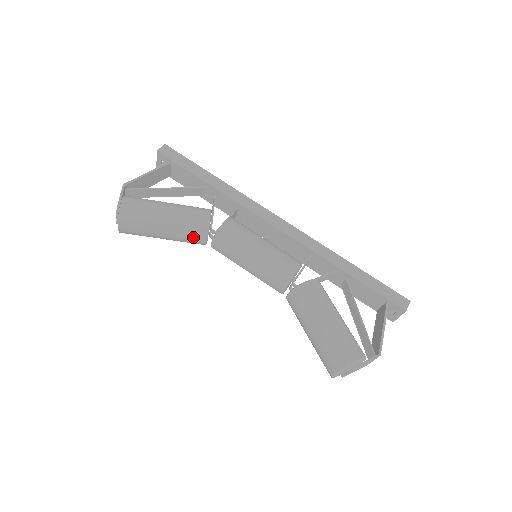
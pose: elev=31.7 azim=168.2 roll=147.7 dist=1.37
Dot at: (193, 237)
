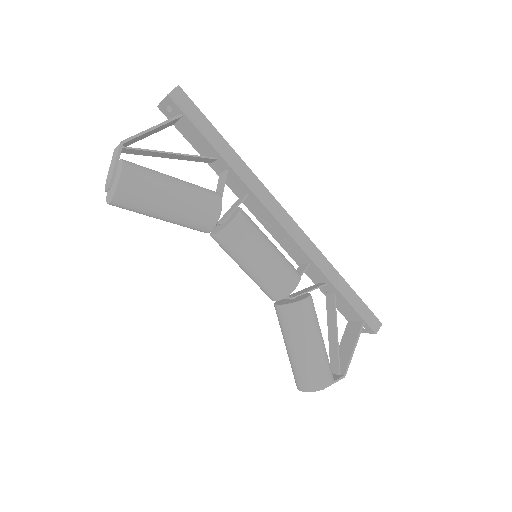
Dot at: (196, 227)
